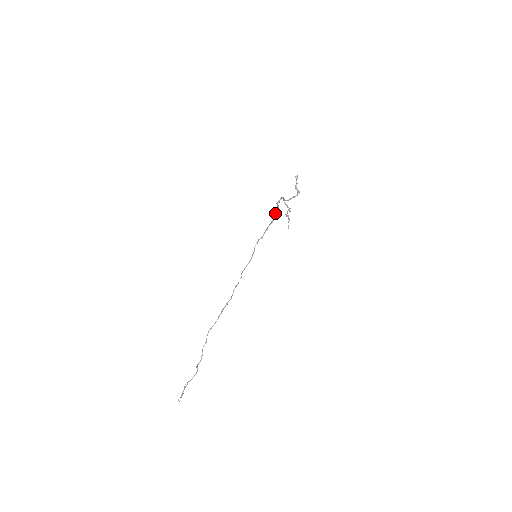
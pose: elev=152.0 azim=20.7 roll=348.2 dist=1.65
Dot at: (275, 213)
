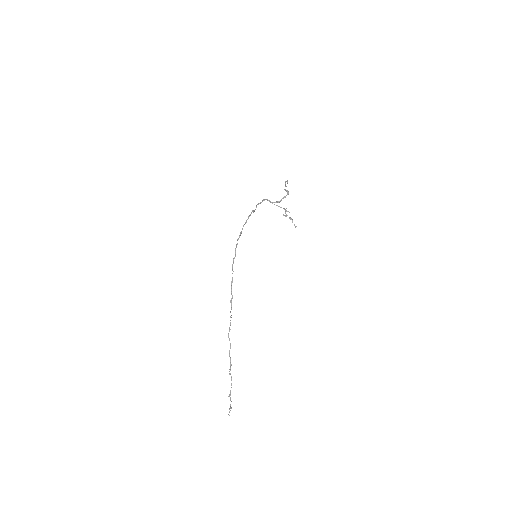
Dot at: (252, 211)
